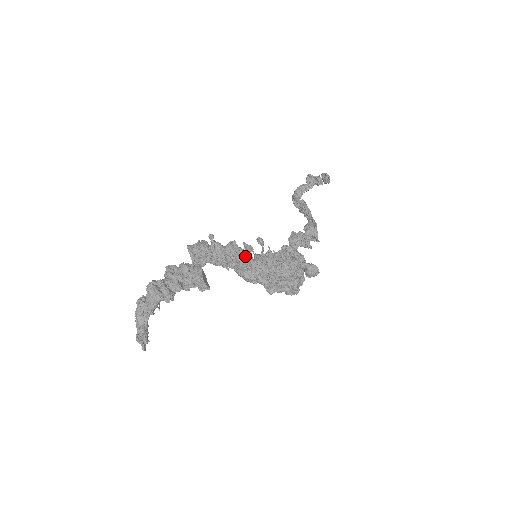
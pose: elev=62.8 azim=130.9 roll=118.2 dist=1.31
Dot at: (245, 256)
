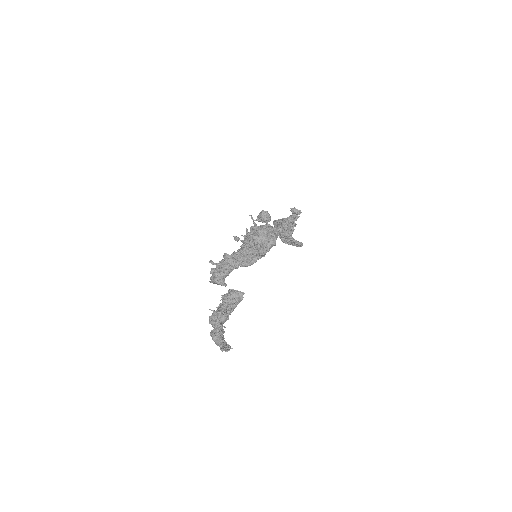
Dot at: (235, 252)
